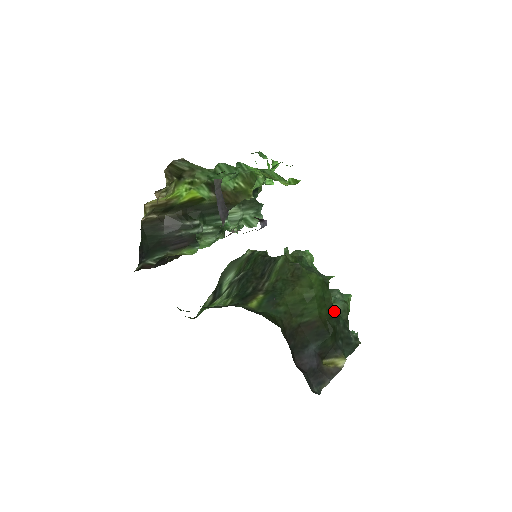
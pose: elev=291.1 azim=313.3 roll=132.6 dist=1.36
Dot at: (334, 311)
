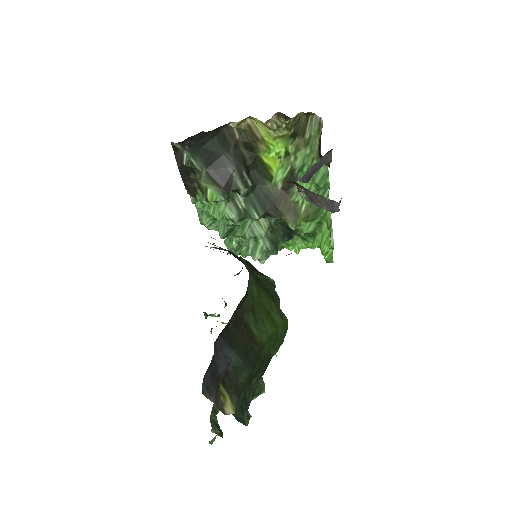
Dot at: (268, 364)
